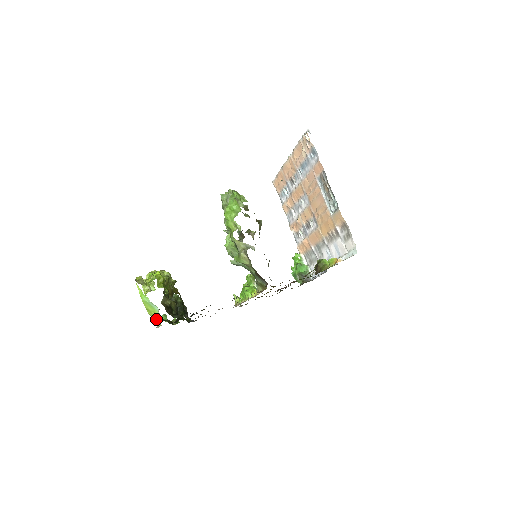
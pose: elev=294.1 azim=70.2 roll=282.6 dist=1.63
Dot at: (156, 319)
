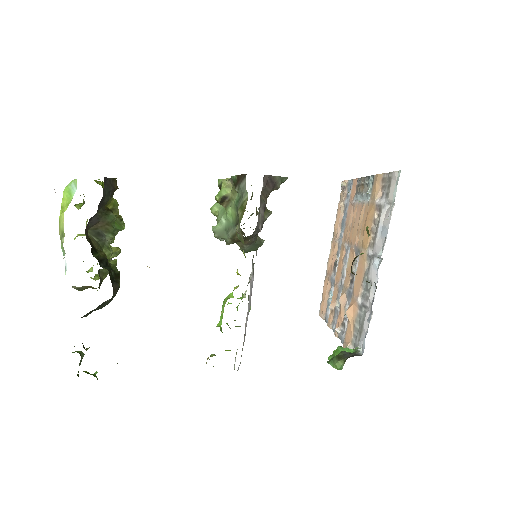
Dot at: occluded
